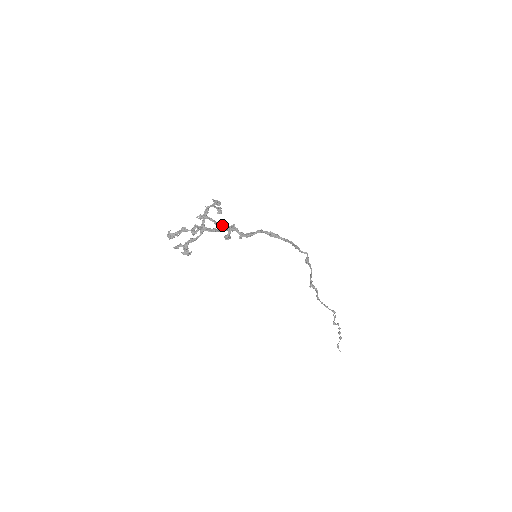
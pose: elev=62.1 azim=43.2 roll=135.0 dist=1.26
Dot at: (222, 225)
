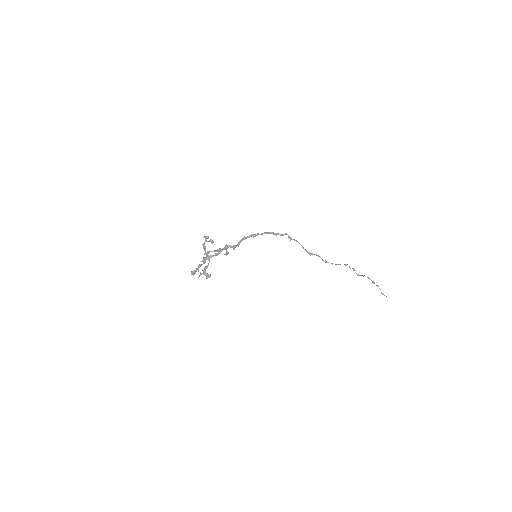
Dot at: (219, 249)
